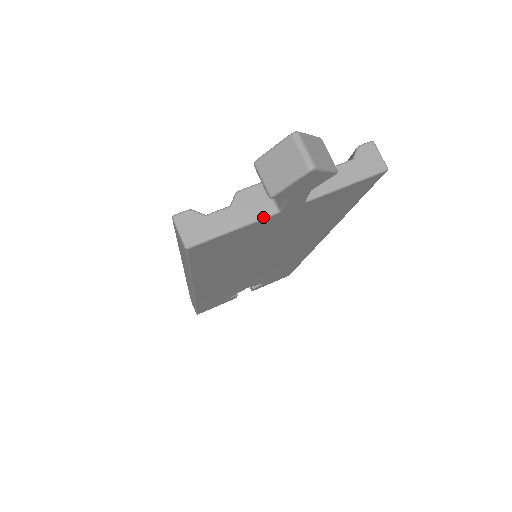
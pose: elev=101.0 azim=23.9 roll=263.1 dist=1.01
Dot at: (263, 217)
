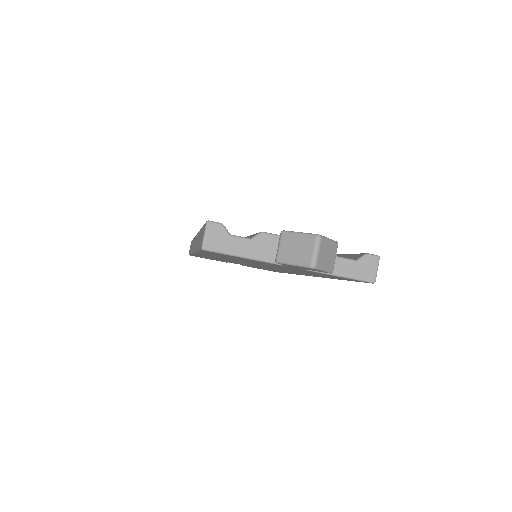
Dot at: (267, 261)
